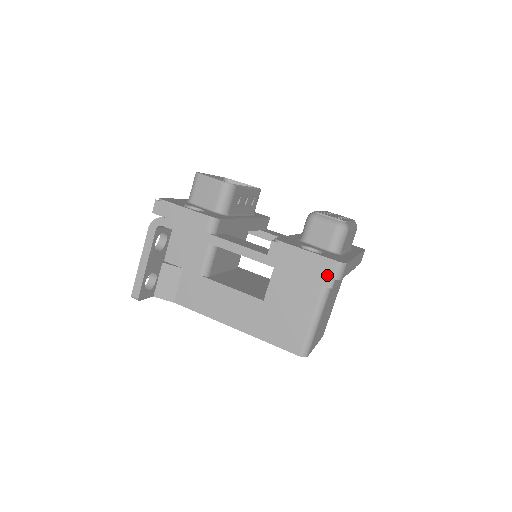
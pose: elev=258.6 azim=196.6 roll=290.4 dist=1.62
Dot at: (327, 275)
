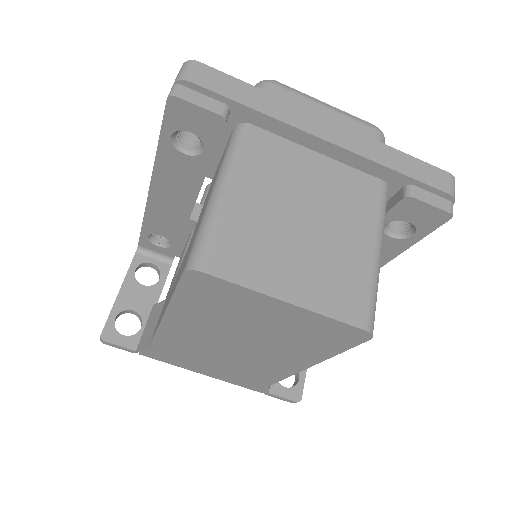
Dot at: occluded
